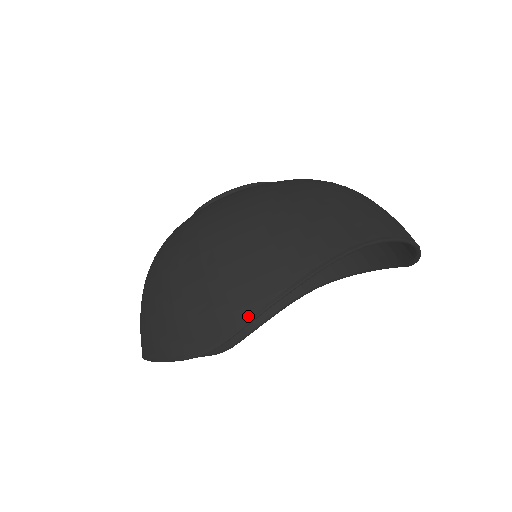
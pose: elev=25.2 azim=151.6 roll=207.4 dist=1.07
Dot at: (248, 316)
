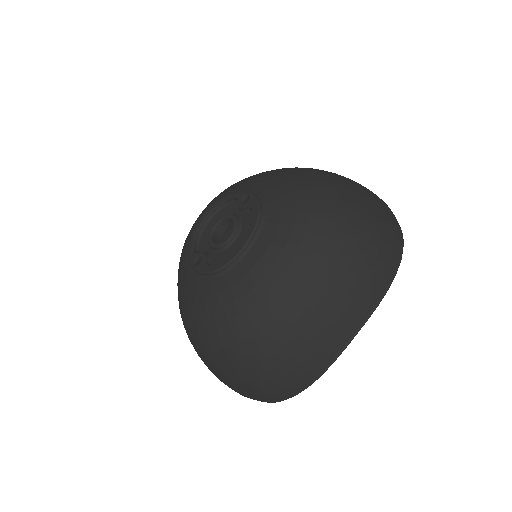
Dot at: (281, 400)
